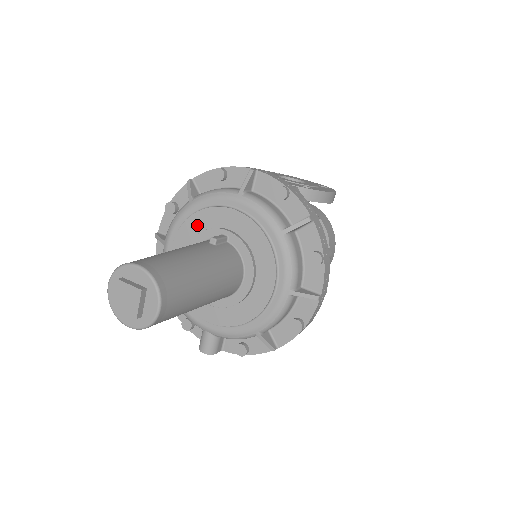
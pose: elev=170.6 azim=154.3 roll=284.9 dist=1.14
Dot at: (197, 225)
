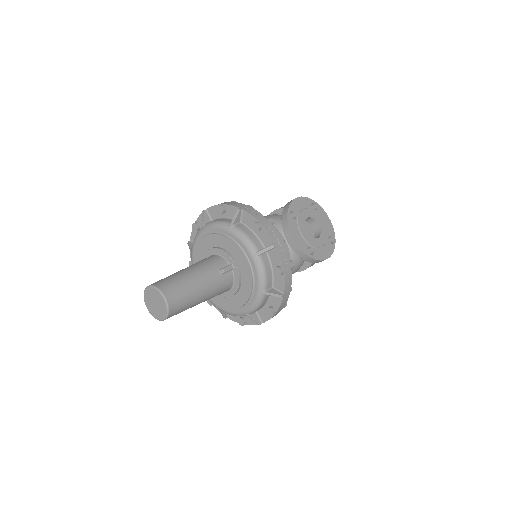
Dot at: (224, 244)
